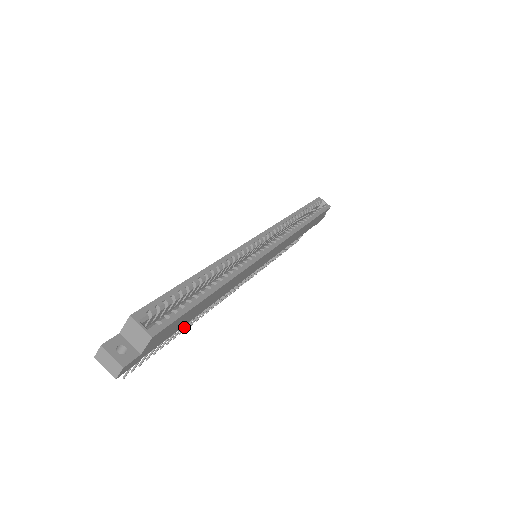
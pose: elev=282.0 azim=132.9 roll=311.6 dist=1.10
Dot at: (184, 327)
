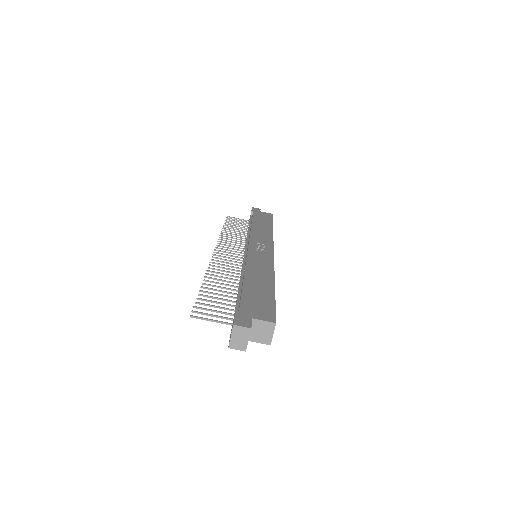
Dot at: (214, 286)
